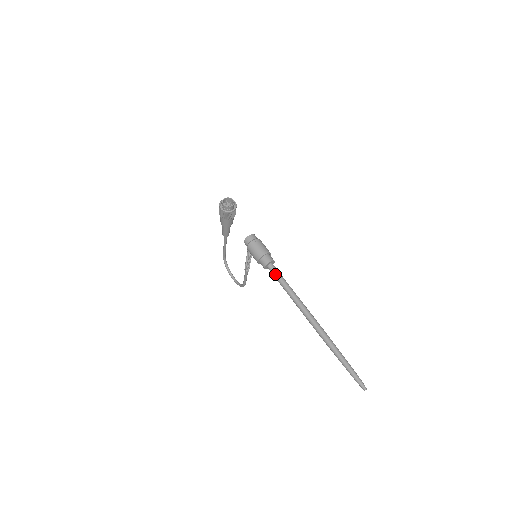
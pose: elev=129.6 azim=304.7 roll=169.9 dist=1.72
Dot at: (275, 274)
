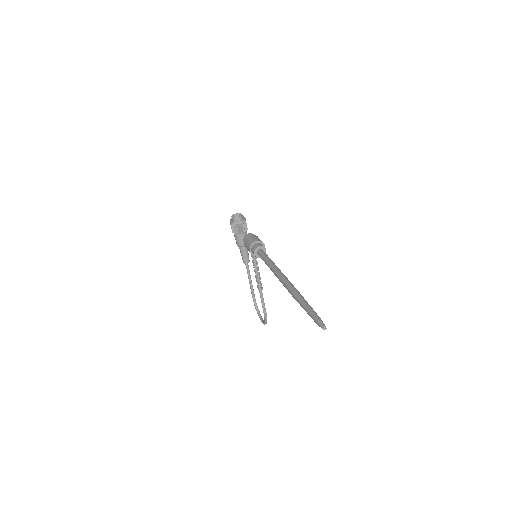
Dot at: (261, 255)
